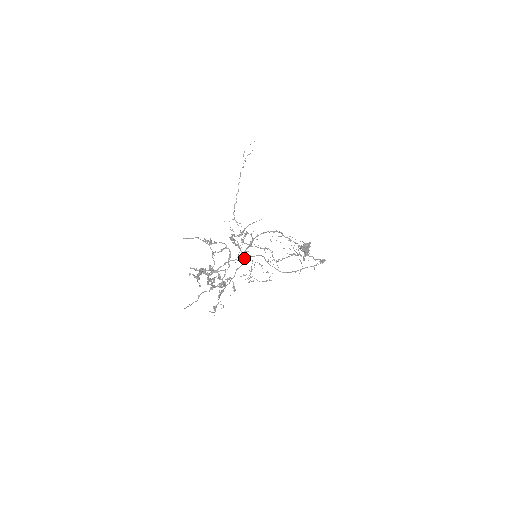
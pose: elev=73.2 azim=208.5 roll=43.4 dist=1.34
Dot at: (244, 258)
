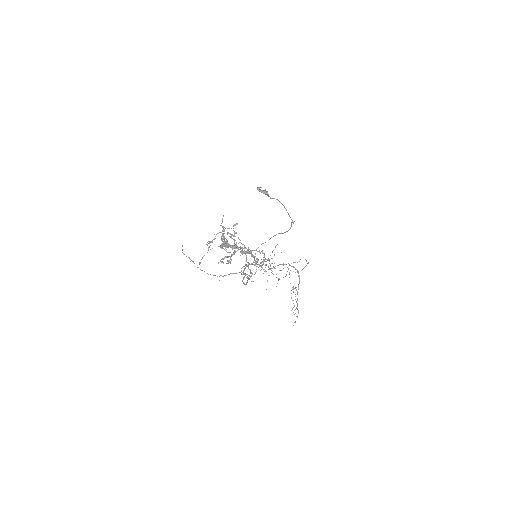
Dot at: occluded
